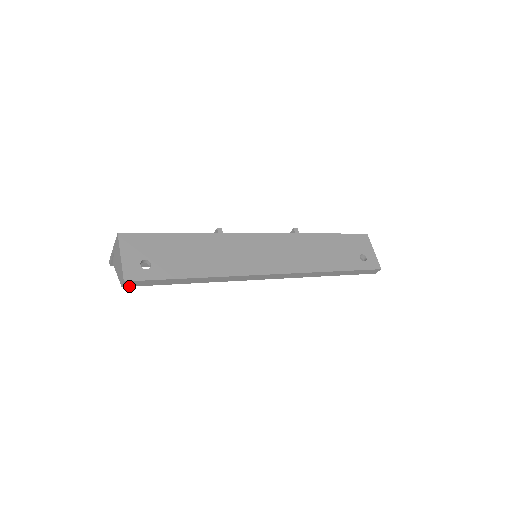
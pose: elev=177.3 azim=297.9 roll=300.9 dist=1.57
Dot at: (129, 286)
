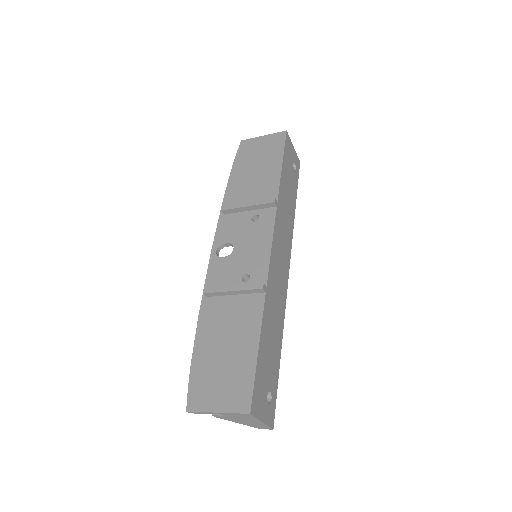
Dot at: occluded
